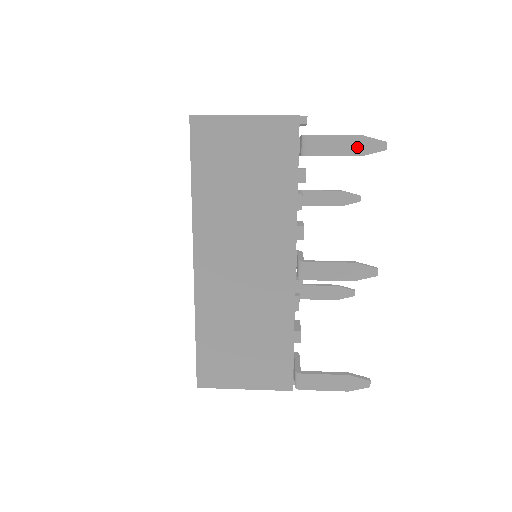
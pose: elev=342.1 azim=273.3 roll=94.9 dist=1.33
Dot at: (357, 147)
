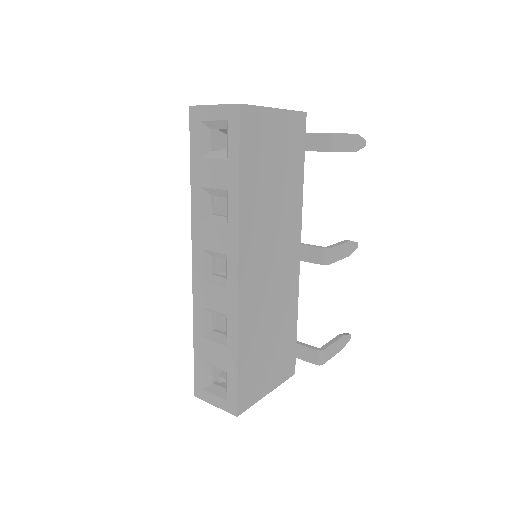
Dot at: (356, 144)
